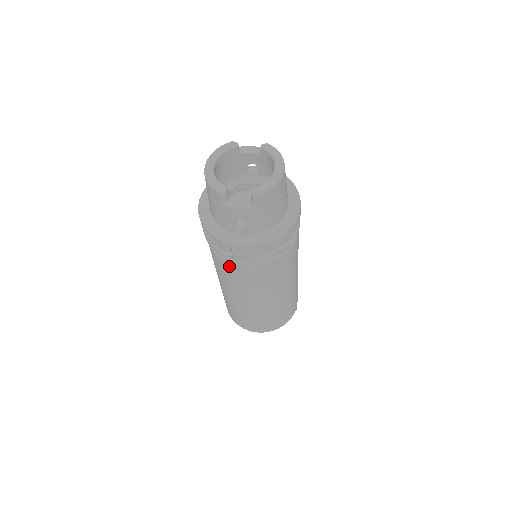
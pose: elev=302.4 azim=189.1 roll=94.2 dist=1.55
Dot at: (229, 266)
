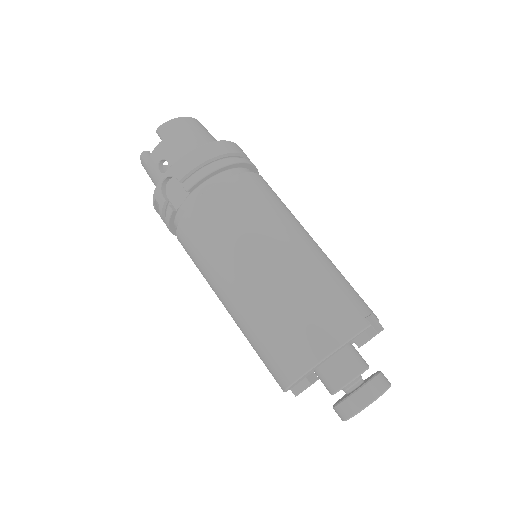
Dot at: (183, 231)
